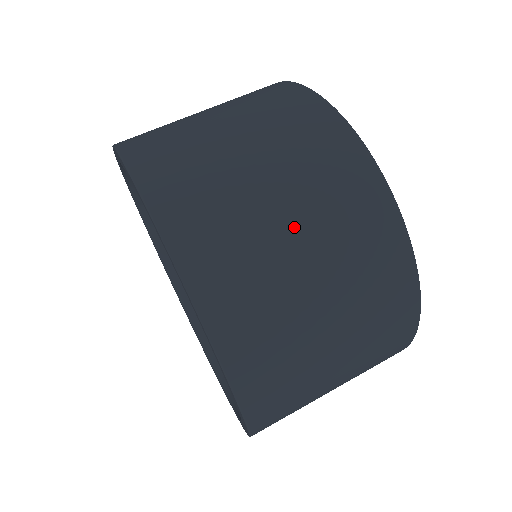
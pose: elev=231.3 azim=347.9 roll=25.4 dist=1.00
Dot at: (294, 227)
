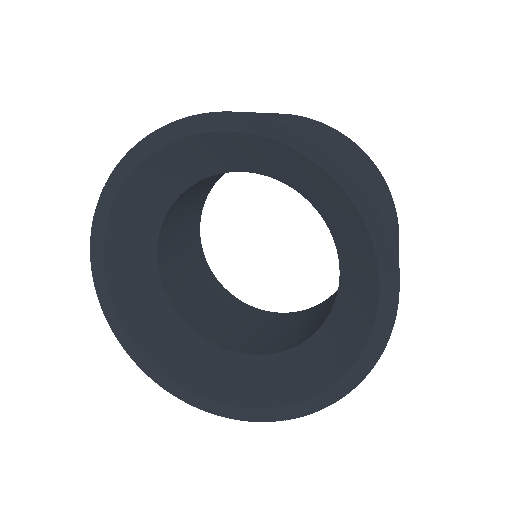
Dot at: occluded
